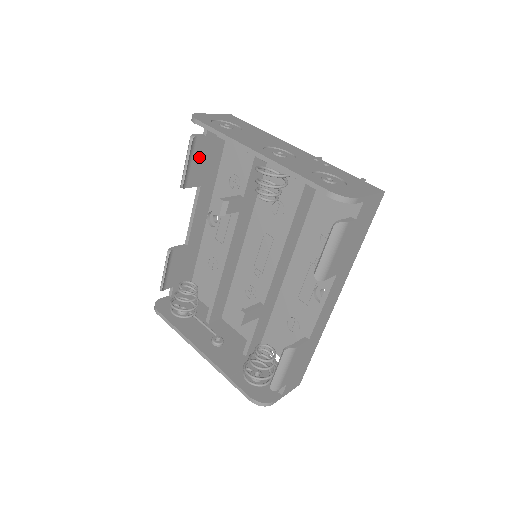
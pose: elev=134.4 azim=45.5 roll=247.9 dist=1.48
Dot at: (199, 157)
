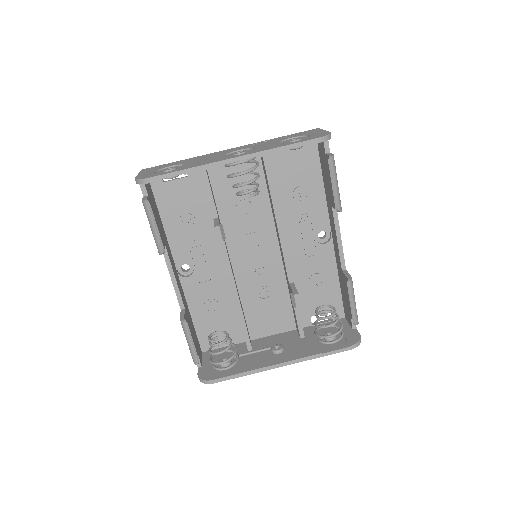
Dot at: occluded
